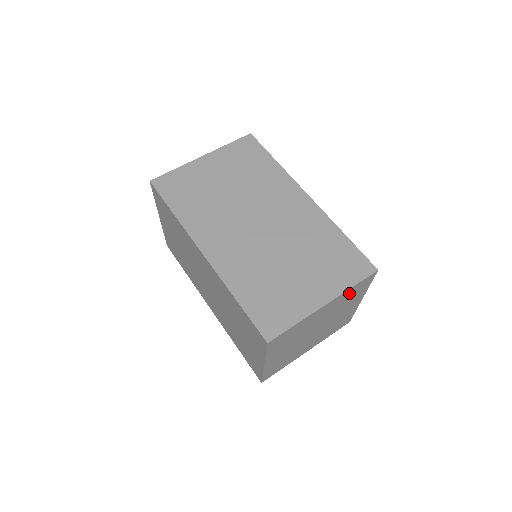
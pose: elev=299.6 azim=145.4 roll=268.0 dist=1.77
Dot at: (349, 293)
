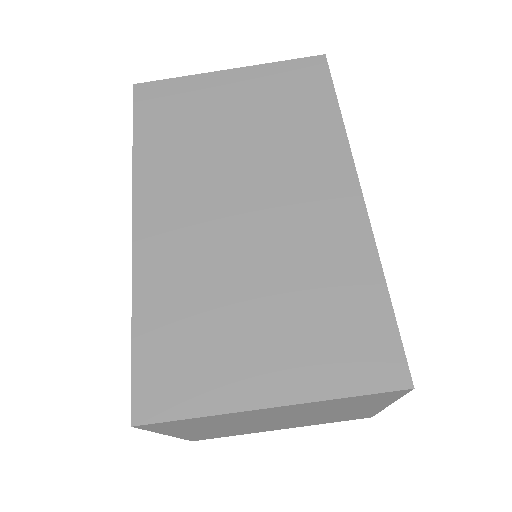
Dot at: (339, 401)
